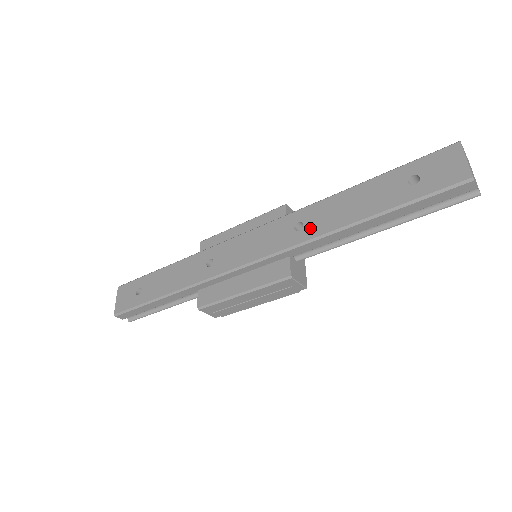
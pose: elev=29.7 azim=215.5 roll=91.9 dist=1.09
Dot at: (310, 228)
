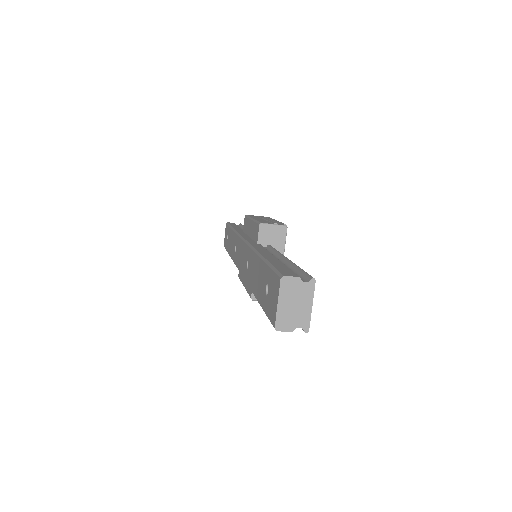
Dot at: (248, 273)
